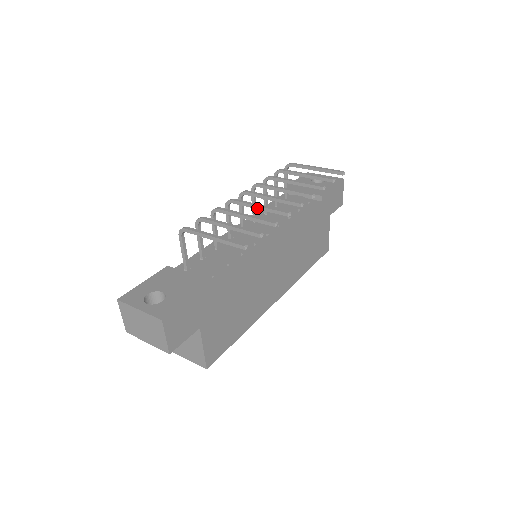
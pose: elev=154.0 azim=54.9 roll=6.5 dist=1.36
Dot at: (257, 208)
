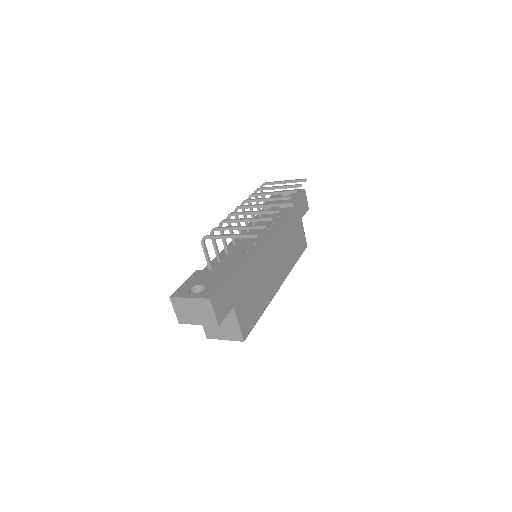
Dot at: (252, 214)
